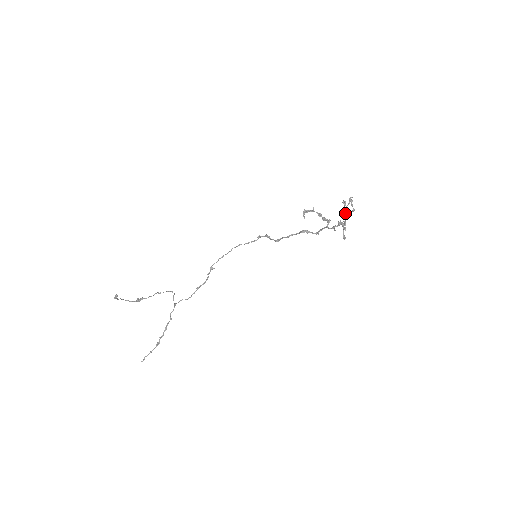
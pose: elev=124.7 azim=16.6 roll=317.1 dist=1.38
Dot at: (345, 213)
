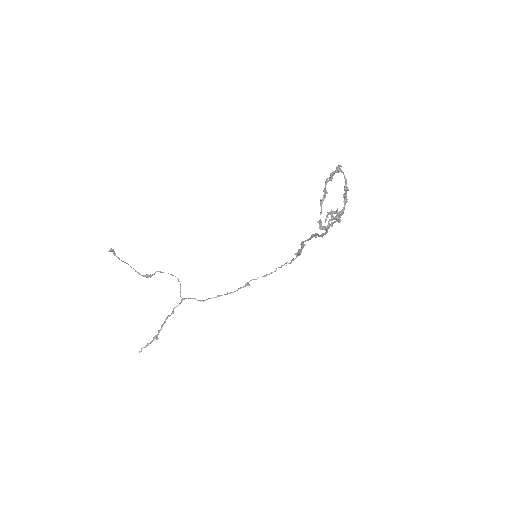
Dot at: (325, 186)
